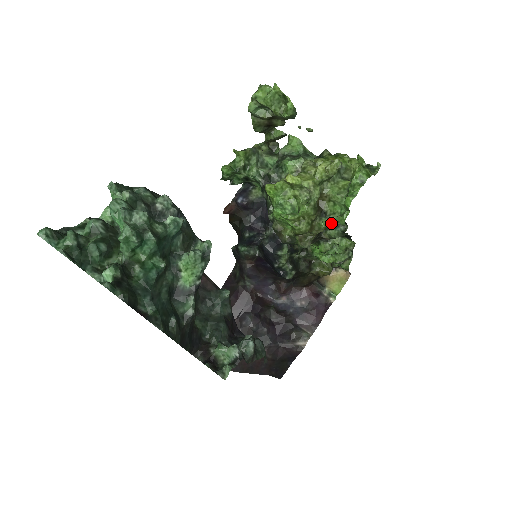
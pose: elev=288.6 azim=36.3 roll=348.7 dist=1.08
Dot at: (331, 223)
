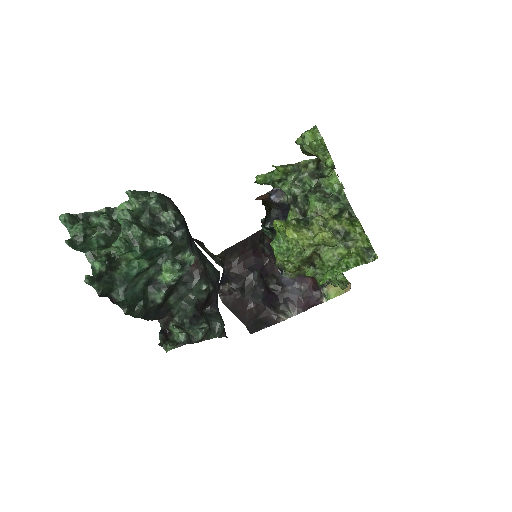
Dot at: occluded
